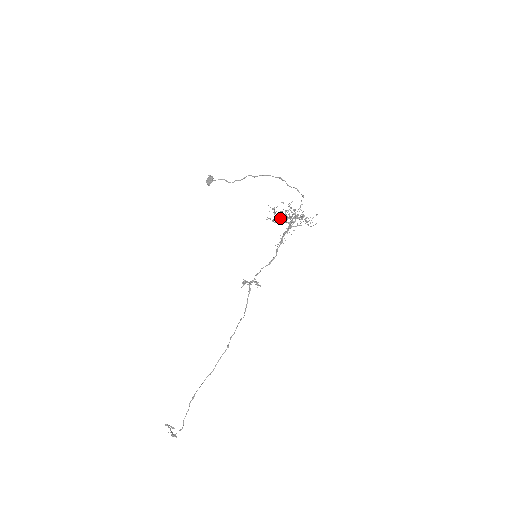
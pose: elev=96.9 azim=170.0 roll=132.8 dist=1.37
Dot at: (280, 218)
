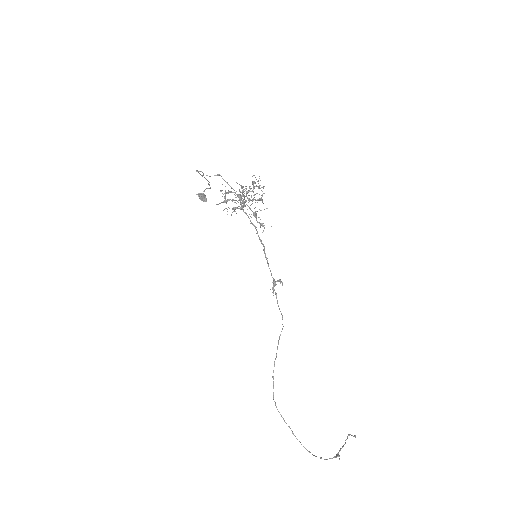
Dot at: occluded
